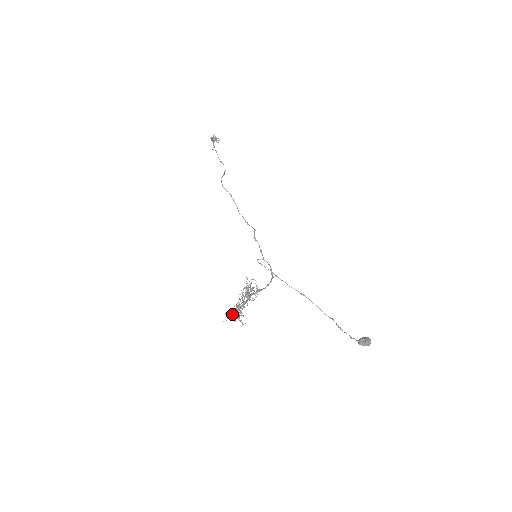
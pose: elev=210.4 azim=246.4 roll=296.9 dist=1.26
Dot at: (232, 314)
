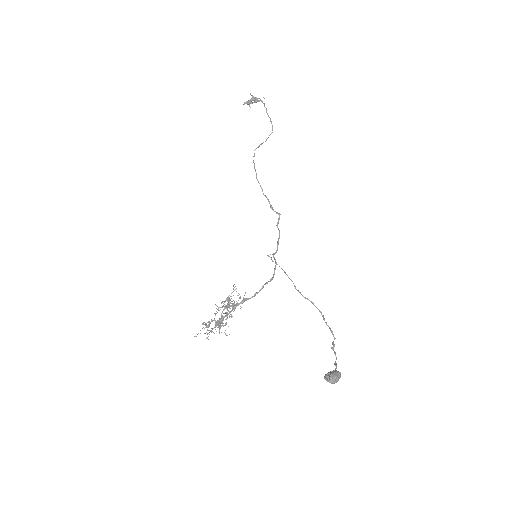
Dot at: occluded
